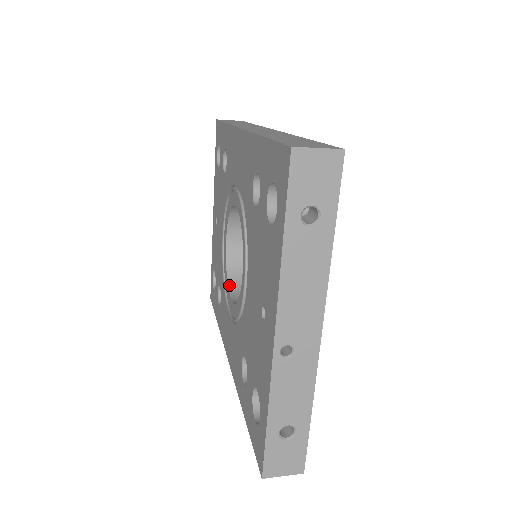
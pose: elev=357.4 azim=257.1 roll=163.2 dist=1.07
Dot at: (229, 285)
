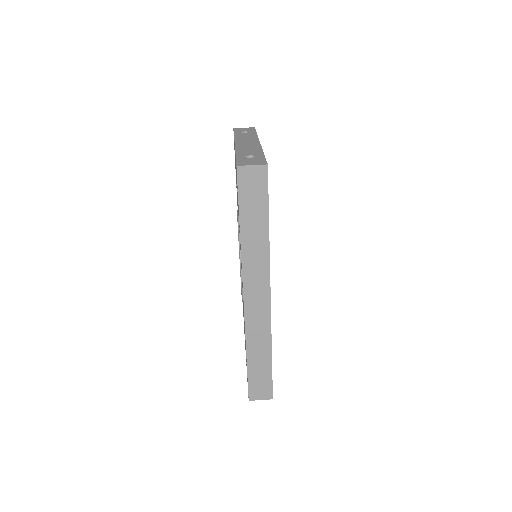
Dot at: occluded
